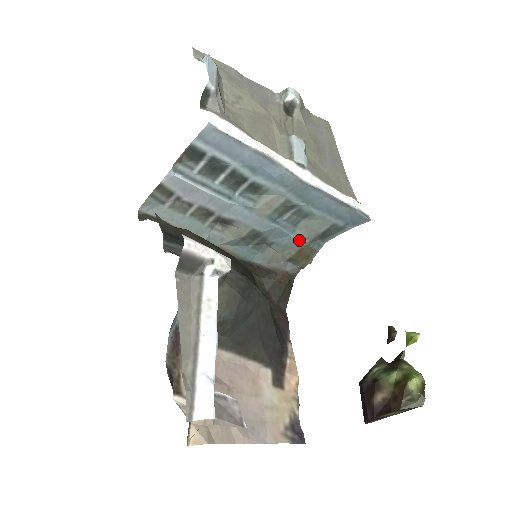
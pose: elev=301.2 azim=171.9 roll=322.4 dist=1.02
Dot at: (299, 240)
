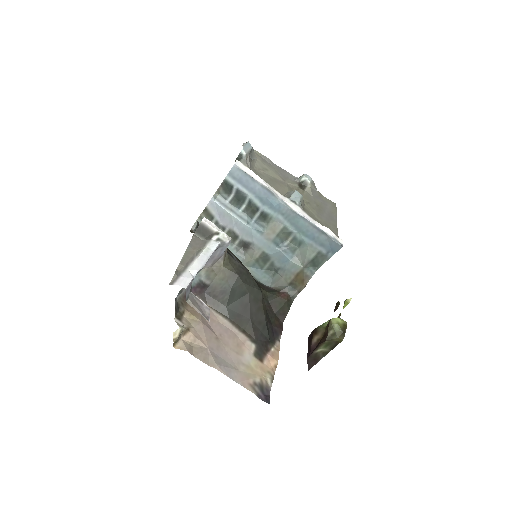
Dot at: (296, 265)
